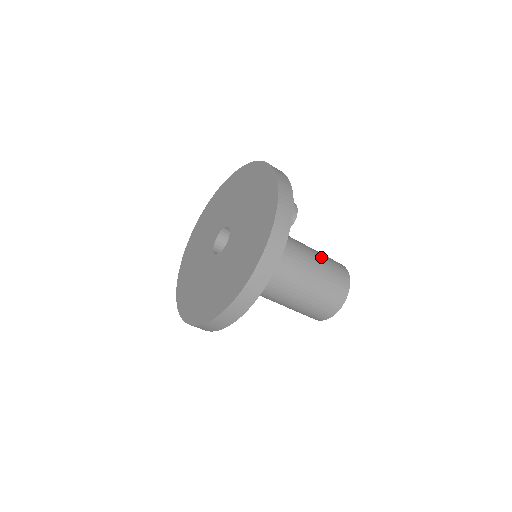
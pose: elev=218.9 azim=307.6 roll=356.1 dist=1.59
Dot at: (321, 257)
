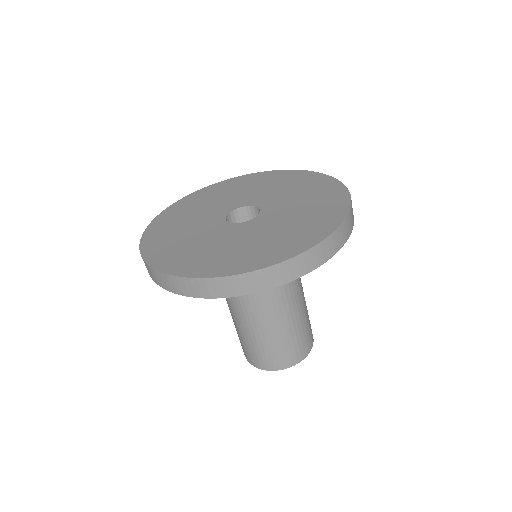
Dot at: occluded
